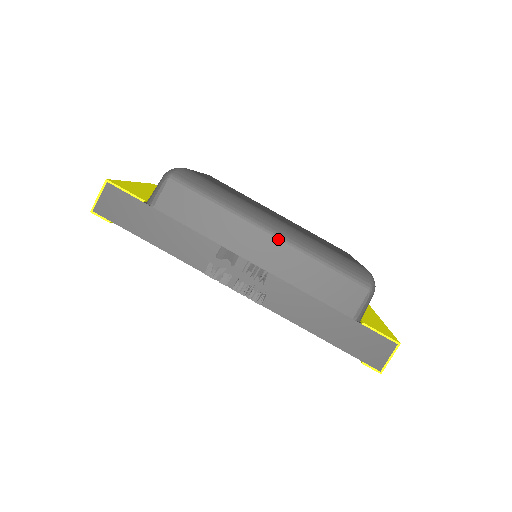
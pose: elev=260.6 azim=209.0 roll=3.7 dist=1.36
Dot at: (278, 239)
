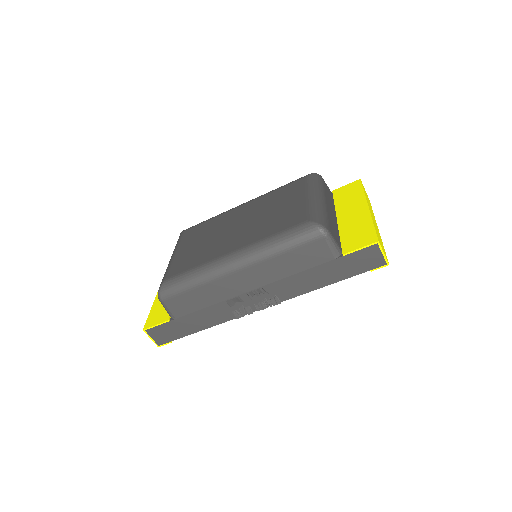
Dot at: (244, 268)
